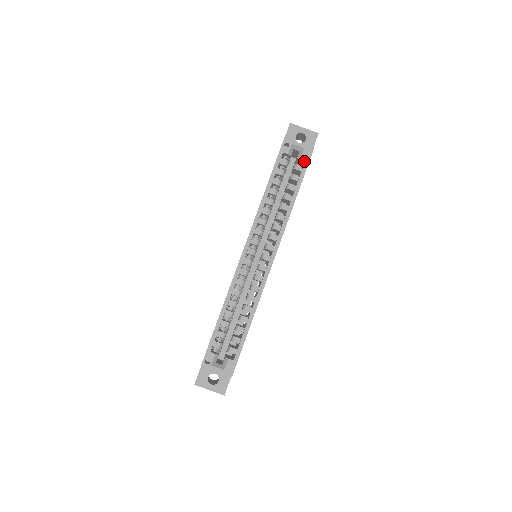
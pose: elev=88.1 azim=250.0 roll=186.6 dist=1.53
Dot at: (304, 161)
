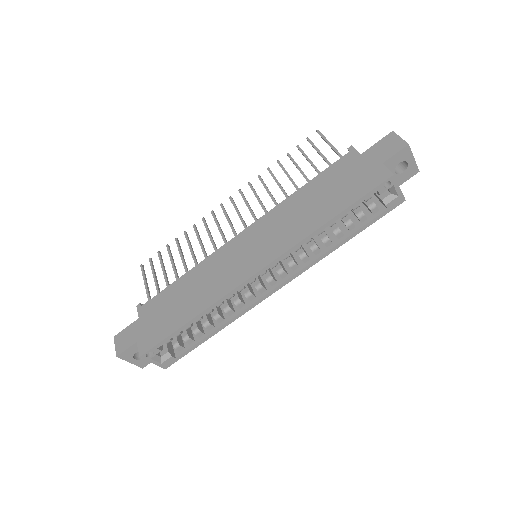
Dot at: (385, 206)
